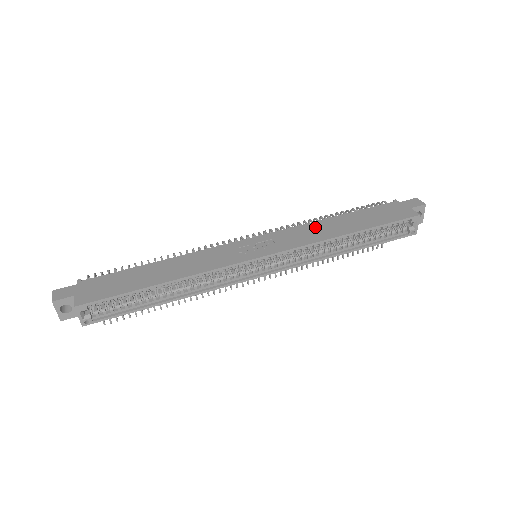
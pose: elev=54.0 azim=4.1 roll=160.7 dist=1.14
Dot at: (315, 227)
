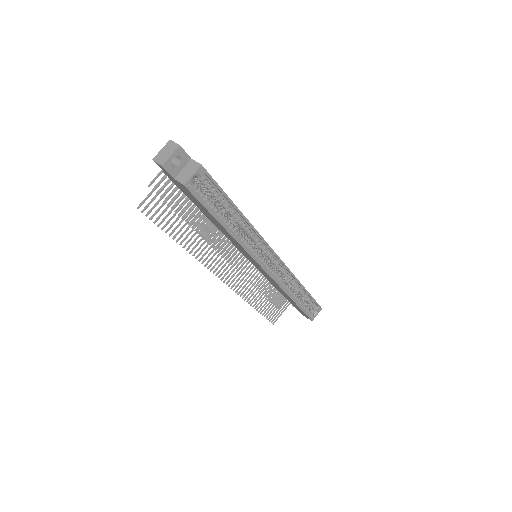
Dot at: occluded
